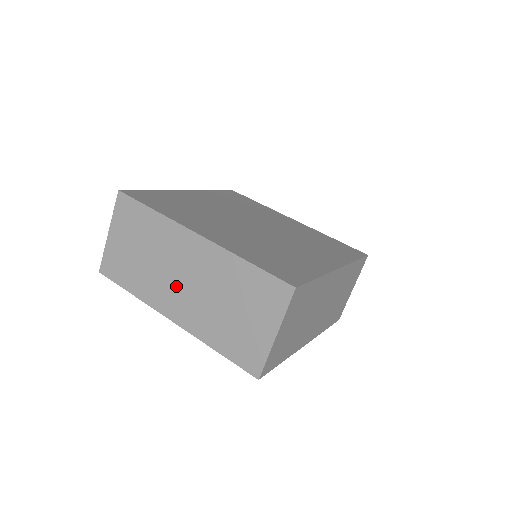
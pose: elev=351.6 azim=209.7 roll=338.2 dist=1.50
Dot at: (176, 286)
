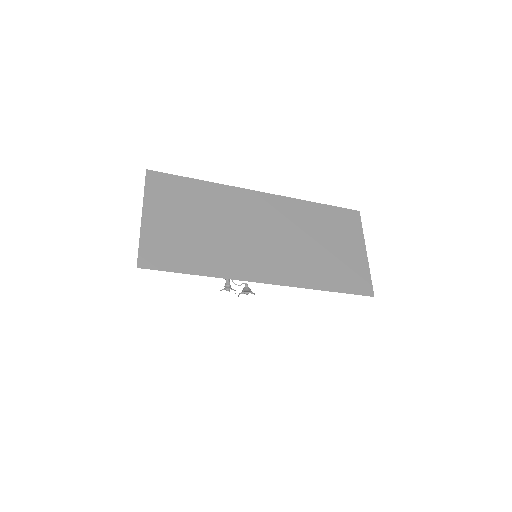
Dot at: (258, 245)
